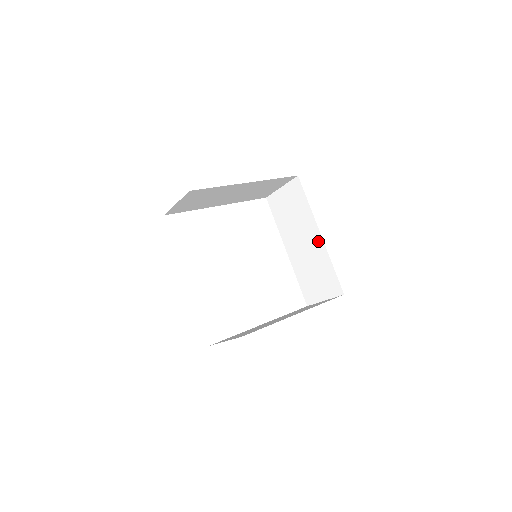
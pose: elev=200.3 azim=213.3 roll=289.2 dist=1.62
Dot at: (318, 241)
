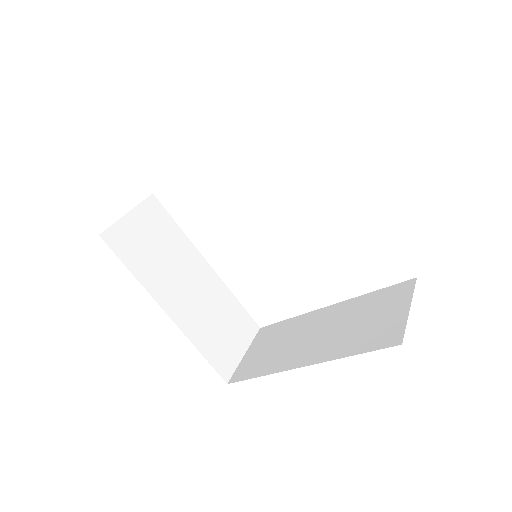
Dot at: occluded
